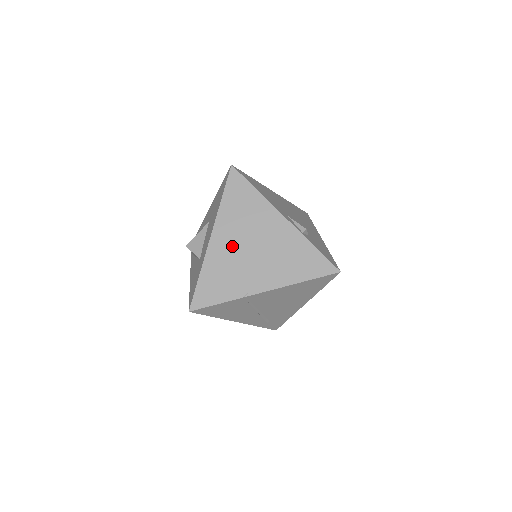
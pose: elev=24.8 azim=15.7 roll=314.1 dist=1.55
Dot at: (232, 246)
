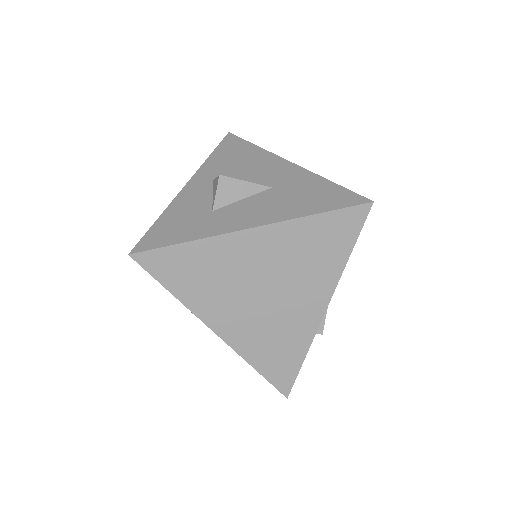
Dot at: (254, 264)
